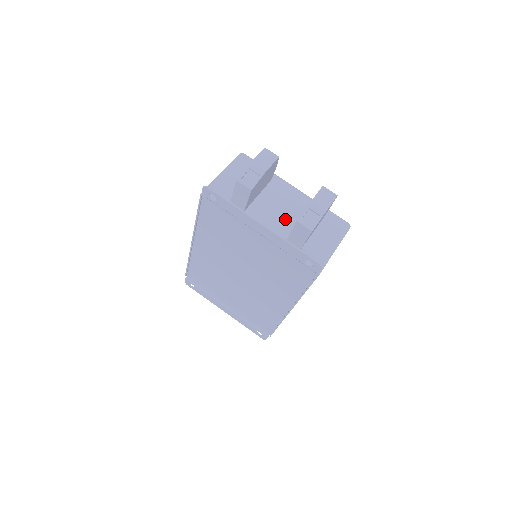
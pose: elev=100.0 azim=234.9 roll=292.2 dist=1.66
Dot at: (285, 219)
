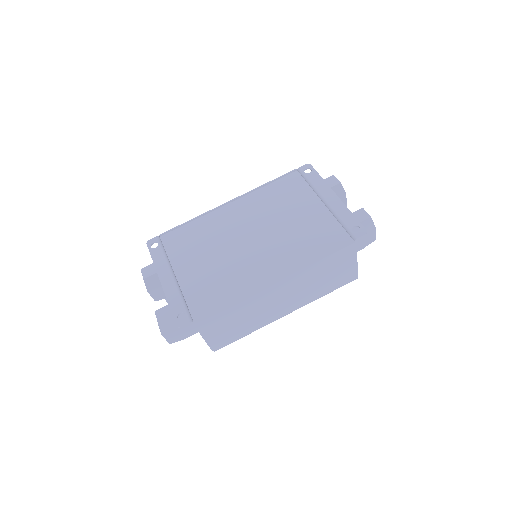
Dot at: occluded
